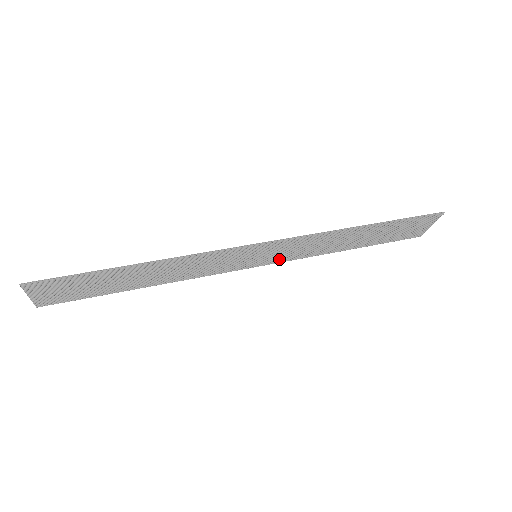
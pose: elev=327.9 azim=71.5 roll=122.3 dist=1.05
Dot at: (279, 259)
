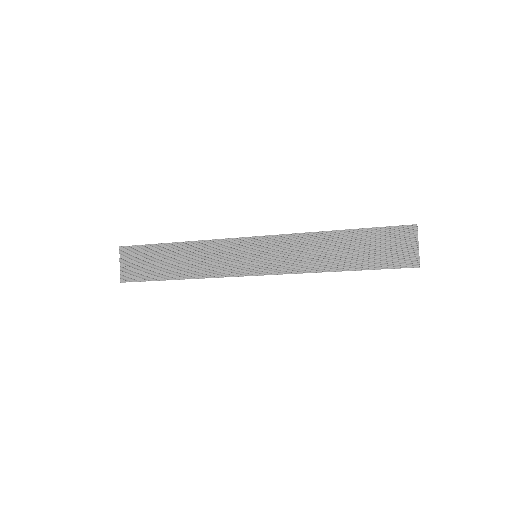
Dot at: (277, 268)
